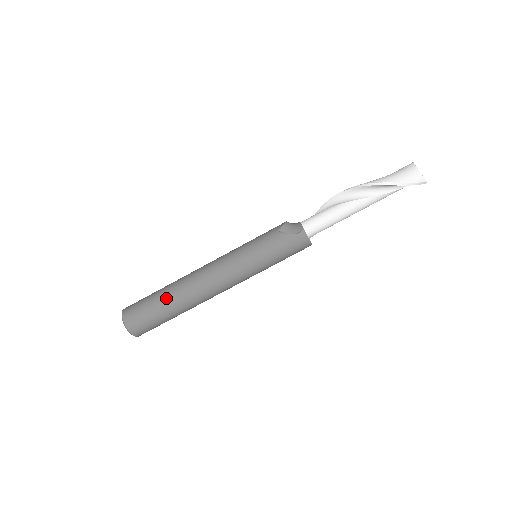
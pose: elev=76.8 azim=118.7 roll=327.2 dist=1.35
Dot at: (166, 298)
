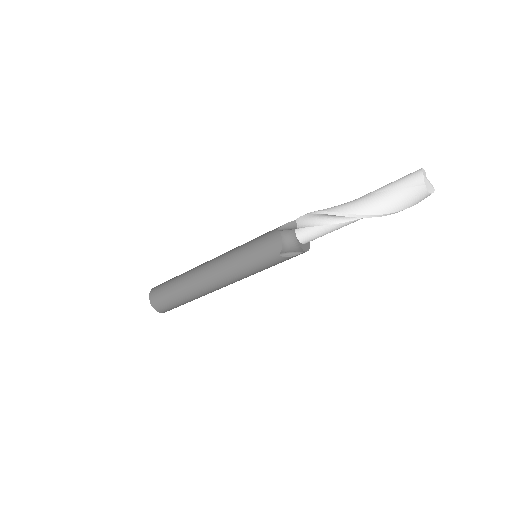
Dot at: (189, 300)
